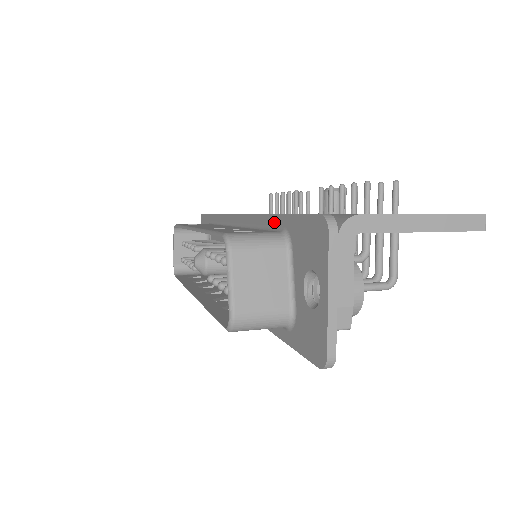
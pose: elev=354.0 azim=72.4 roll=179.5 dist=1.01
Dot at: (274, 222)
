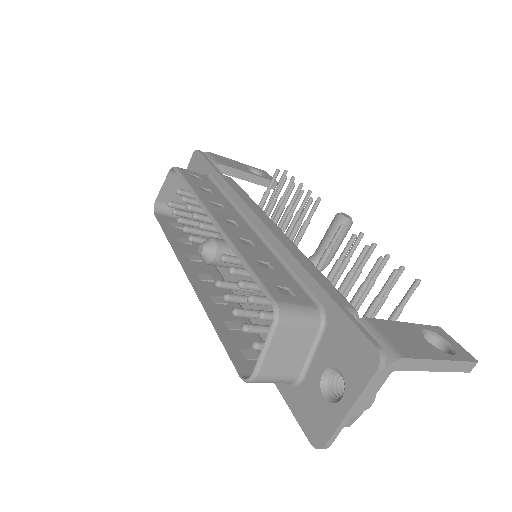
Dot at: (310, 285)
